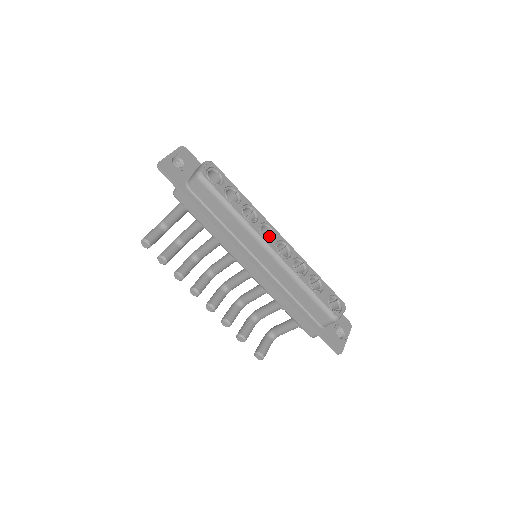
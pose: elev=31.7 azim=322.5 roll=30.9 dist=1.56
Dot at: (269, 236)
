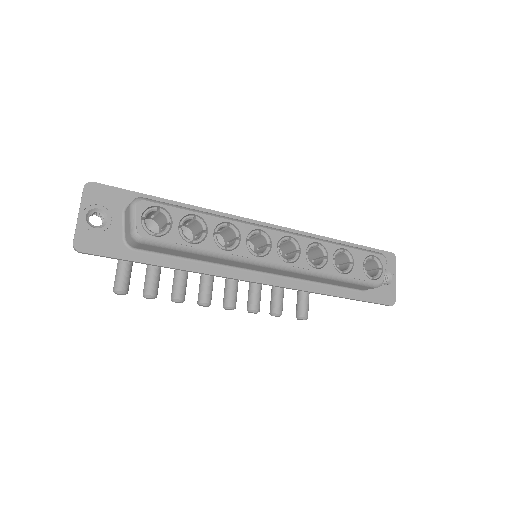
Dot at: (263, 241)
